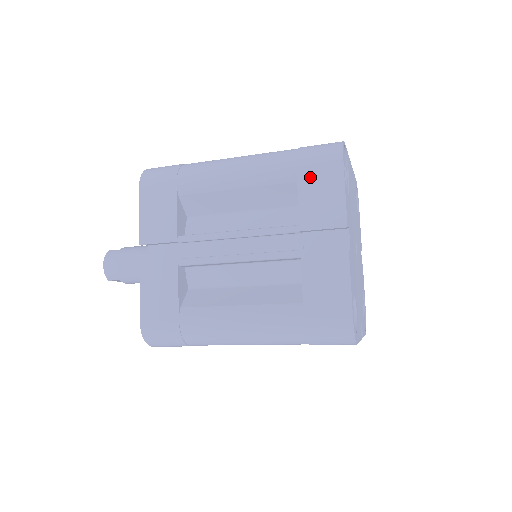
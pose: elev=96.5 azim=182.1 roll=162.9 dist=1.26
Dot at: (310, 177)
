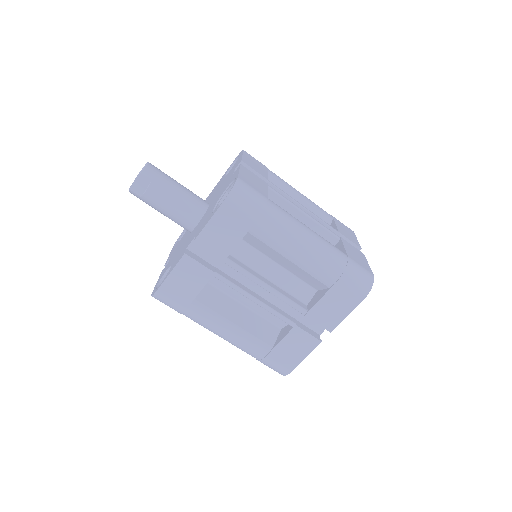
Dot at: (340, 223)
